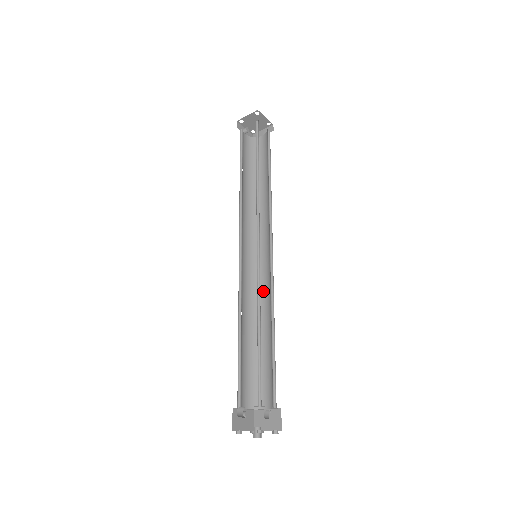
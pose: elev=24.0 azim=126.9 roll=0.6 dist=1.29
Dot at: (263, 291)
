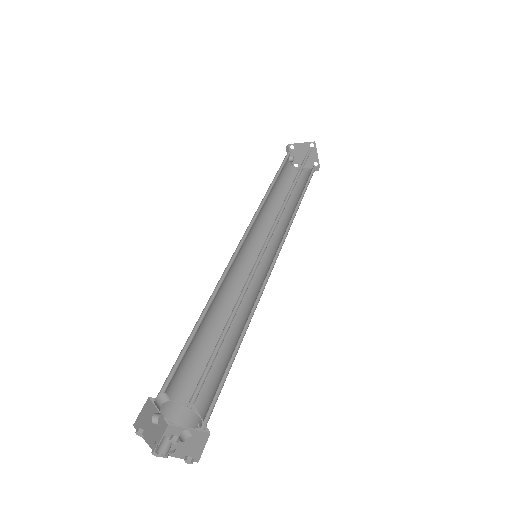
Dot at: (245, 296)
